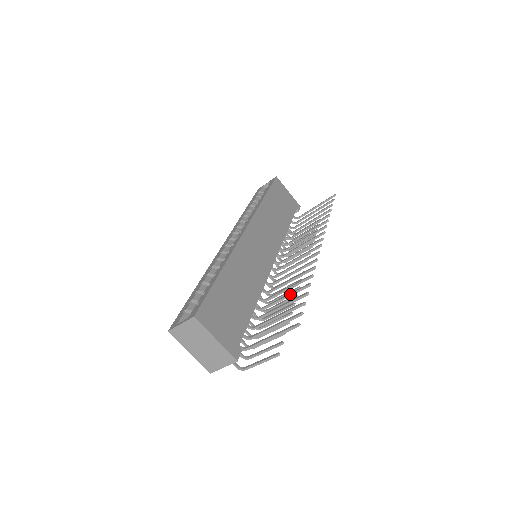
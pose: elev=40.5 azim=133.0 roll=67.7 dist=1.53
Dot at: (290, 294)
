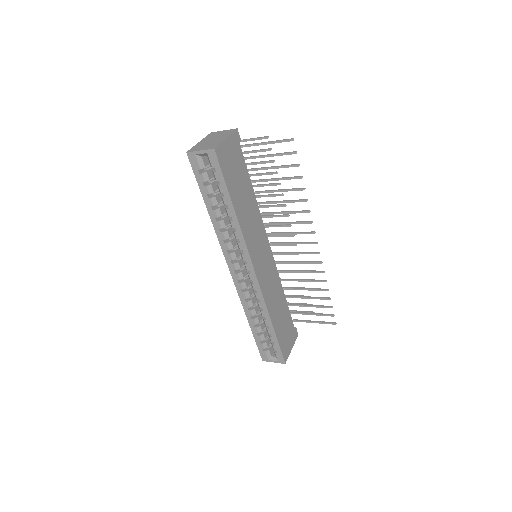
Dot at: occluded
